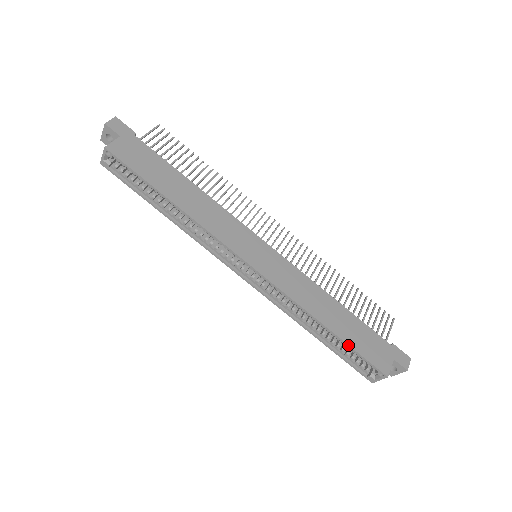
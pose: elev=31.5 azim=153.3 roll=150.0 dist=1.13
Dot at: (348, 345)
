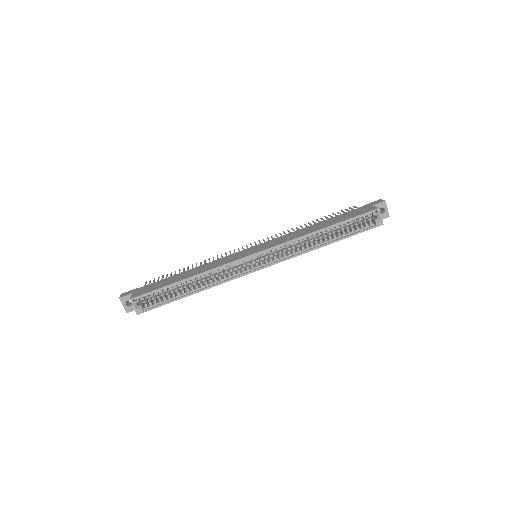
Dot at: (343, 221)
